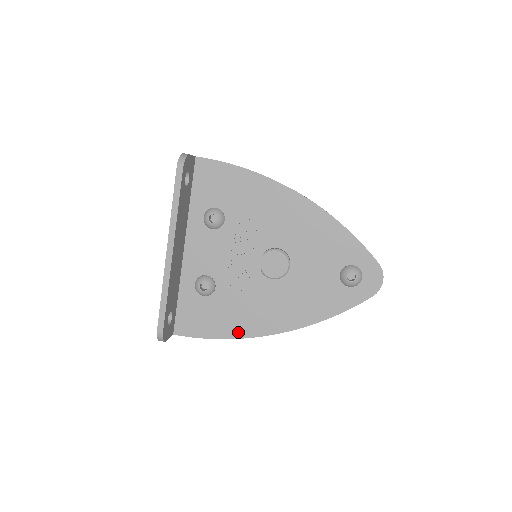
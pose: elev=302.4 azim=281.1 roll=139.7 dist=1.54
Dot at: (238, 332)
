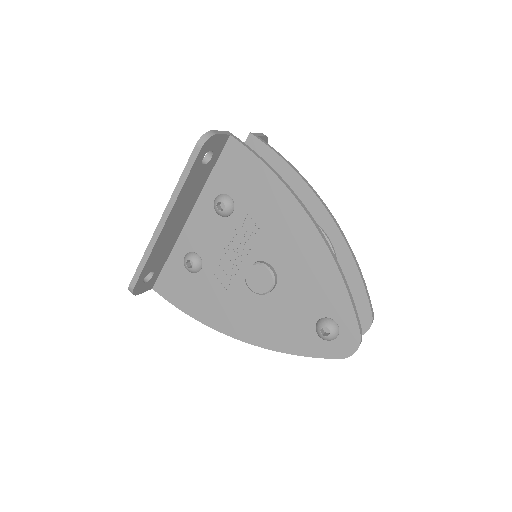
Dot at: (205, 318)
